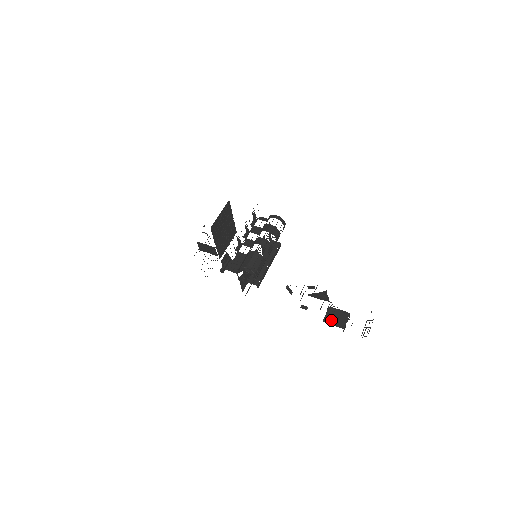
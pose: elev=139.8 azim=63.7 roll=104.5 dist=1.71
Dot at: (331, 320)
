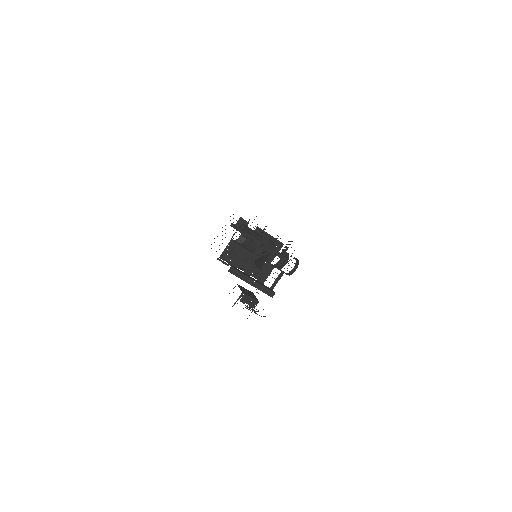
Dot at: (243, 289)
